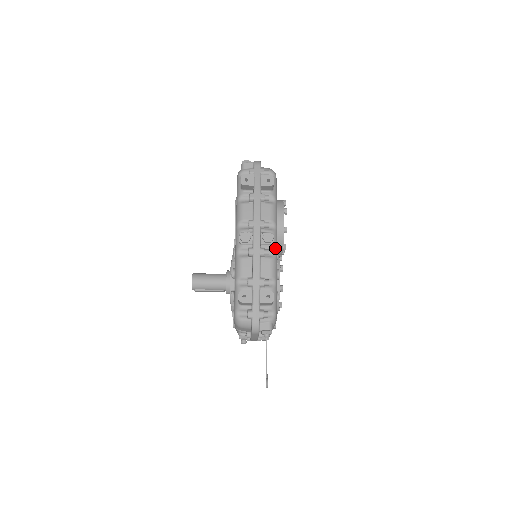
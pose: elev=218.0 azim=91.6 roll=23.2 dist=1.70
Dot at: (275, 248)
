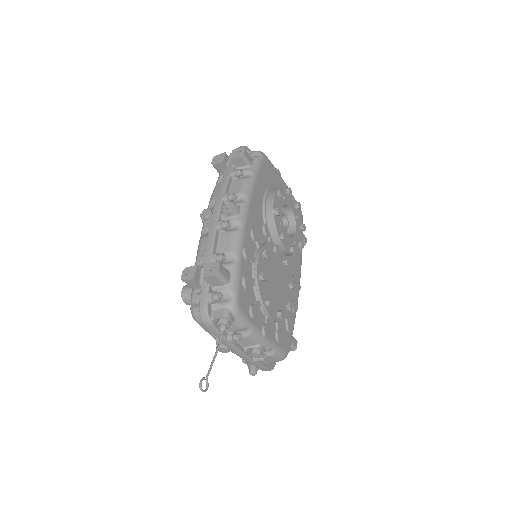
Dot at: (241, 220)
